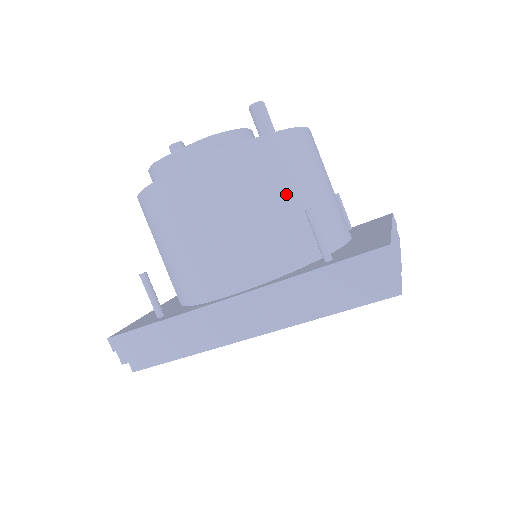
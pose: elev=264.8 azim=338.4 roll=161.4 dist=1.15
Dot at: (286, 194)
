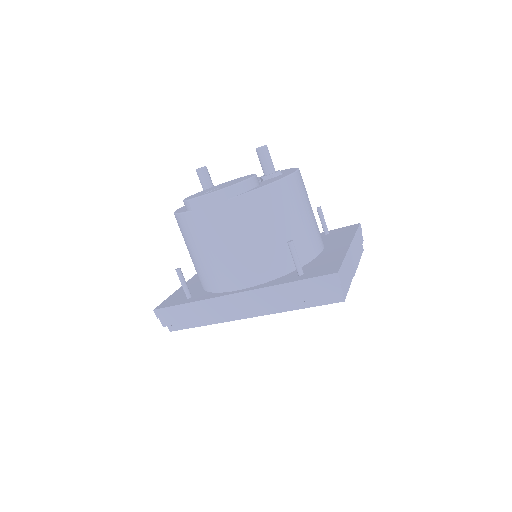
Dot at: (276, 226)
